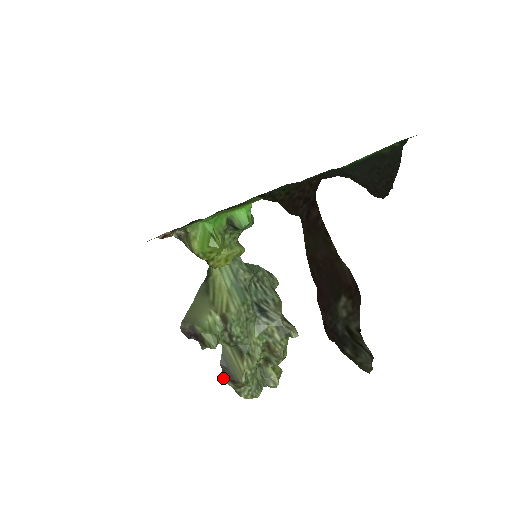
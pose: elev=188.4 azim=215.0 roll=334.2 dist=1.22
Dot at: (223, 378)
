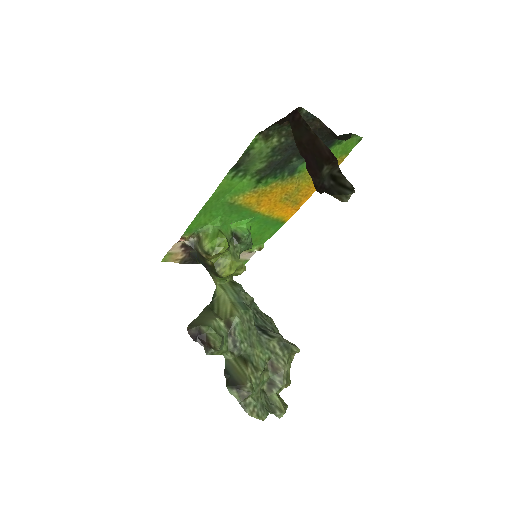
Dot at: (227, 387)
